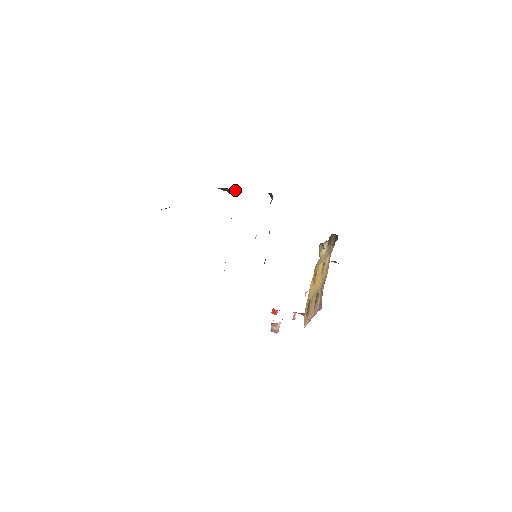
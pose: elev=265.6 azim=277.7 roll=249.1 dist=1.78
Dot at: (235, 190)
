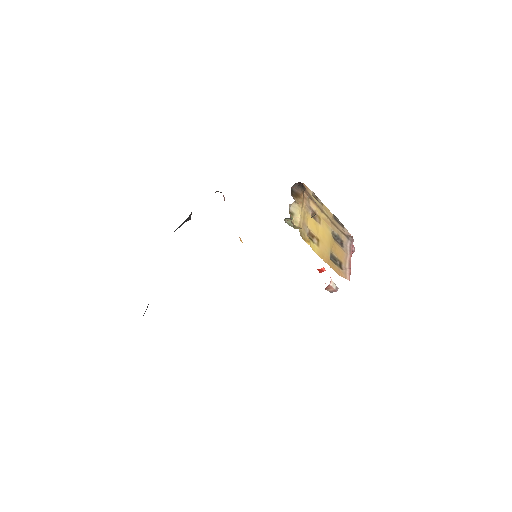
Dot at: (189, 215)
